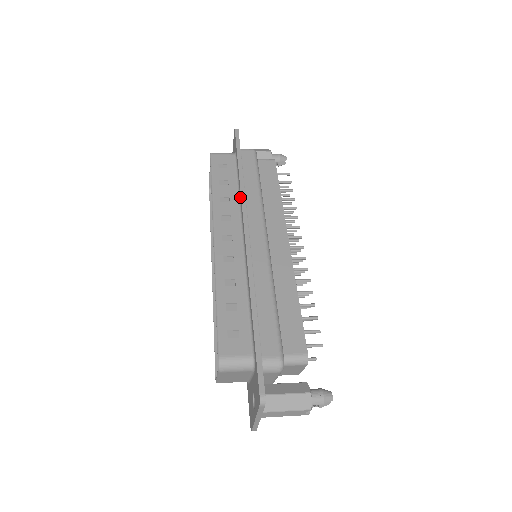
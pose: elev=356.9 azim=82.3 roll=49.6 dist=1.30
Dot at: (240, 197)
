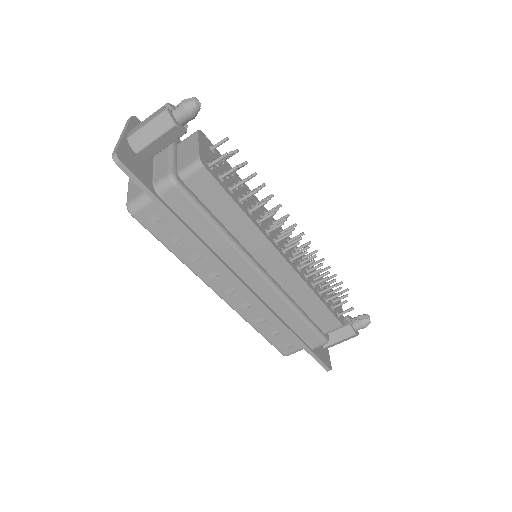
Dot at: occluded
